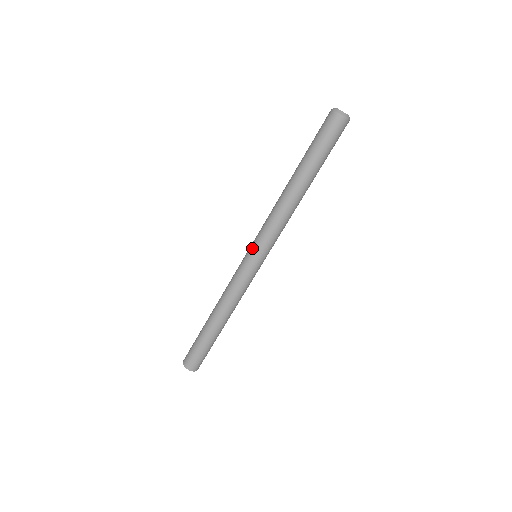
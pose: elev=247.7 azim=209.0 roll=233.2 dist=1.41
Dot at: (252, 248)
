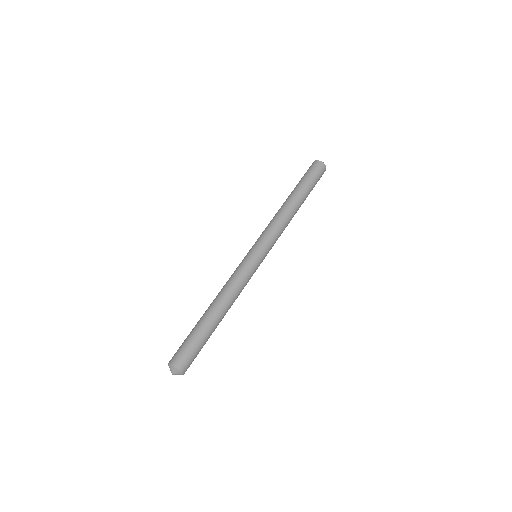
Dot at: (254, 245)
